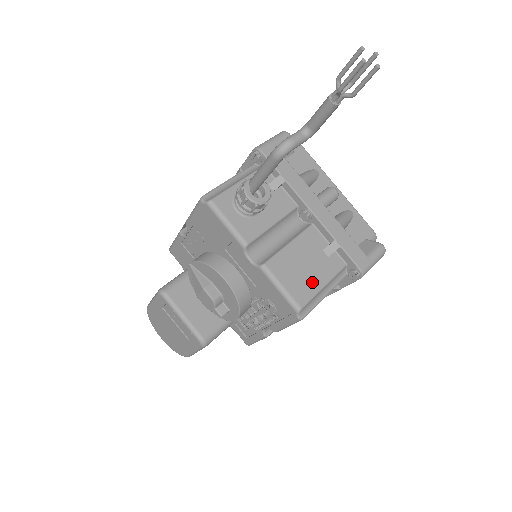
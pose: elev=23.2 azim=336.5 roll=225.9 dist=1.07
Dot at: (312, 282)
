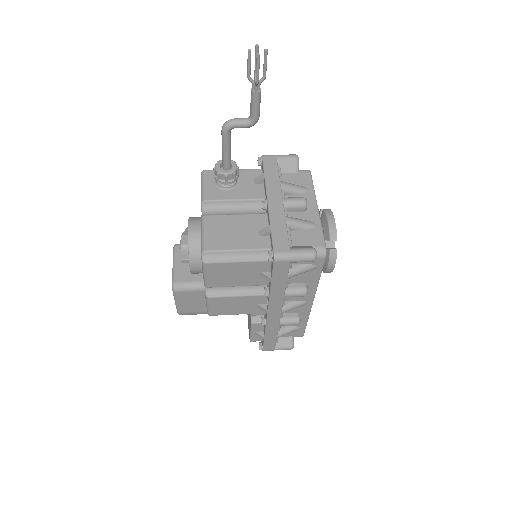
Dot at: (230, 242)
